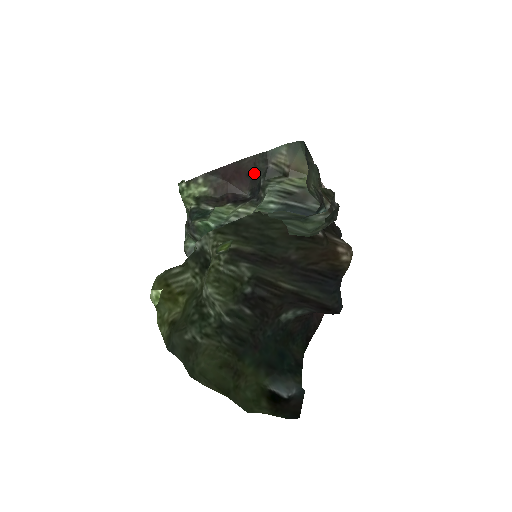
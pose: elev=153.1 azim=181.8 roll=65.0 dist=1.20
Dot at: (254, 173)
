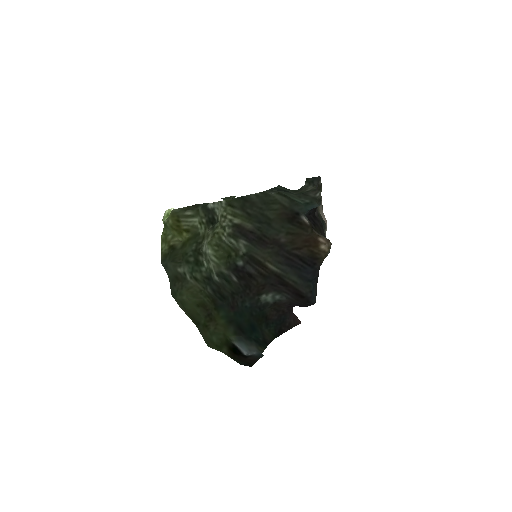
Dot at: occluded
